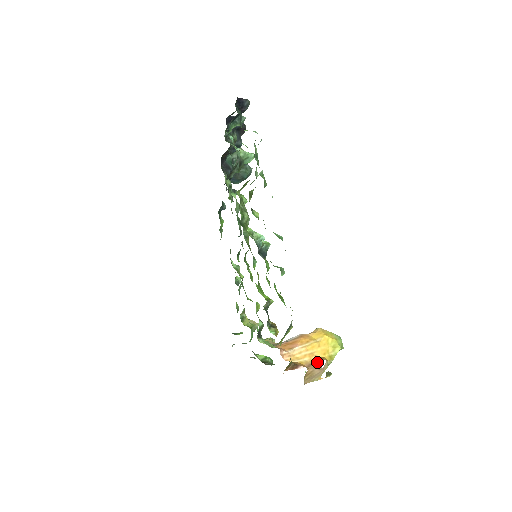
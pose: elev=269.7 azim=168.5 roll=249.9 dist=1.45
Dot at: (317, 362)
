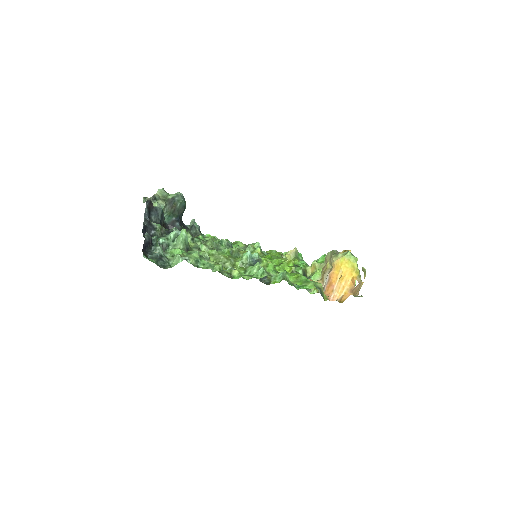
Dot at: (353, 285)
